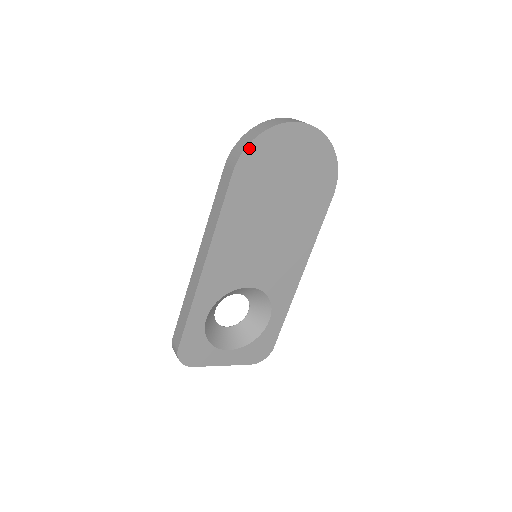
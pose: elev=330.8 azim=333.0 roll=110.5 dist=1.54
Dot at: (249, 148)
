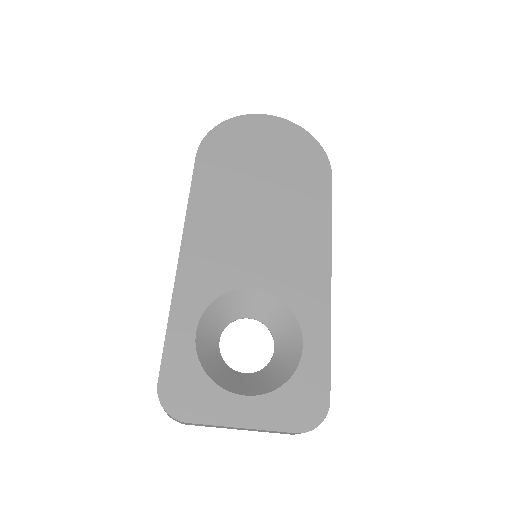
Dot at: (209, 136)
